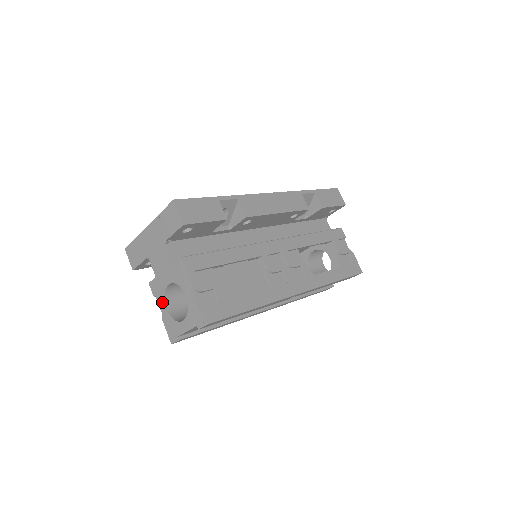
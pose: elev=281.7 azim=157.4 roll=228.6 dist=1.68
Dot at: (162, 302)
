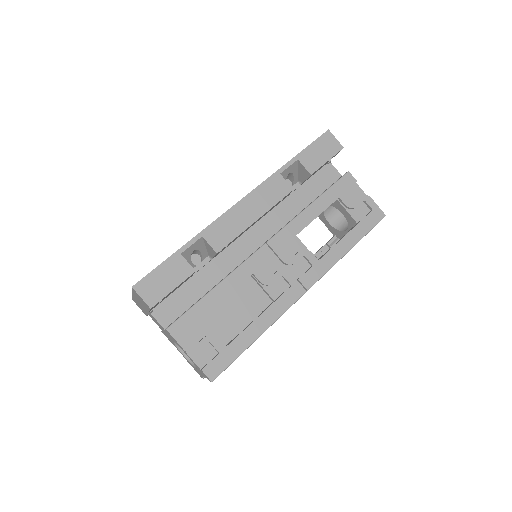
Dot at: (177, 349)
